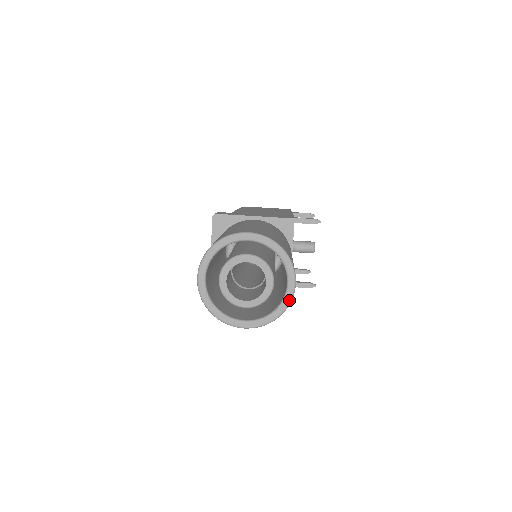
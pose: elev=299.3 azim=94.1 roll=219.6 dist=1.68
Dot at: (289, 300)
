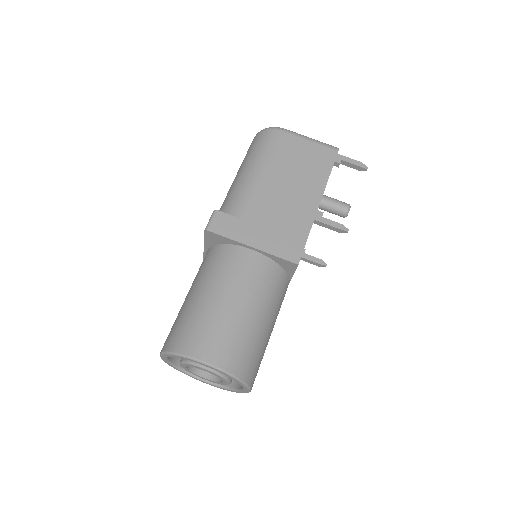
Dot at: occluded
